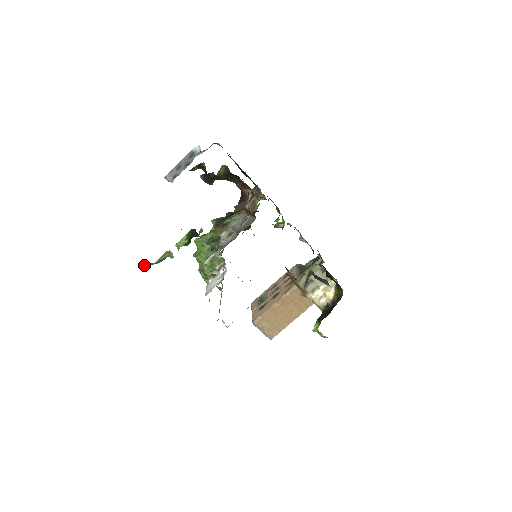
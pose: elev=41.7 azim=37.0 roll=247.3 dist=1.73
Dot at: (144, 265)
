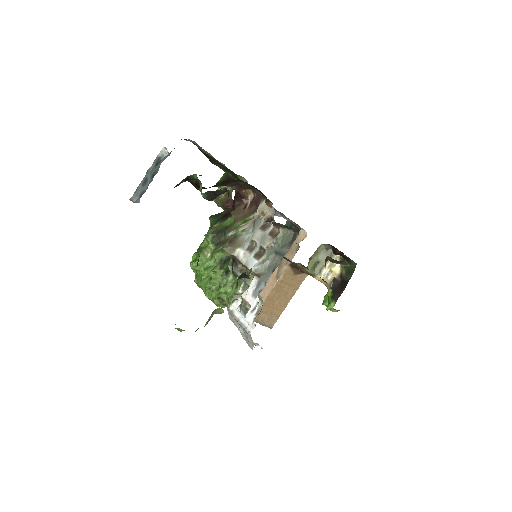
Dot at: occluded
